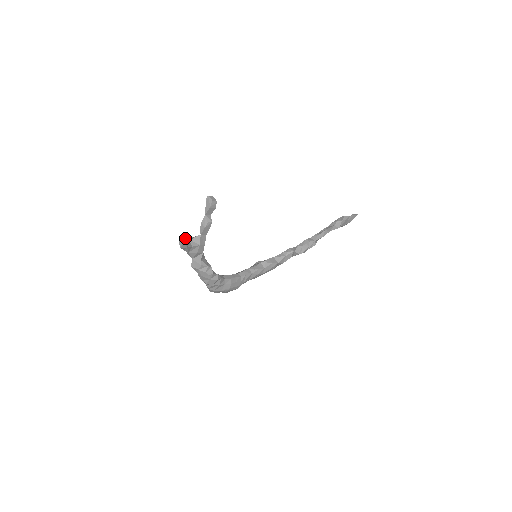
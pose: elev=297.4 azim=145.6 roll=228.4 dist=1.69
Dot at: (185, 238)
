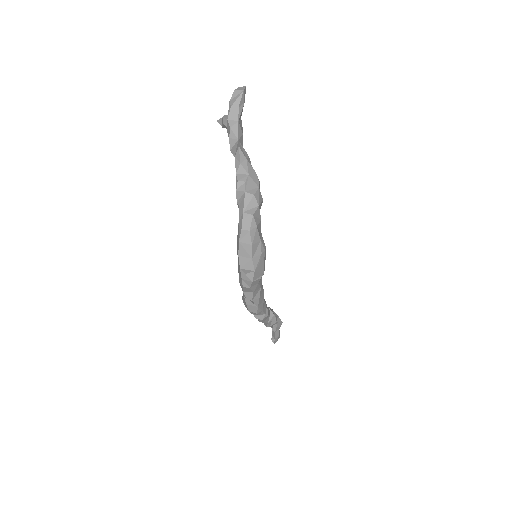
Dot at: occluded
